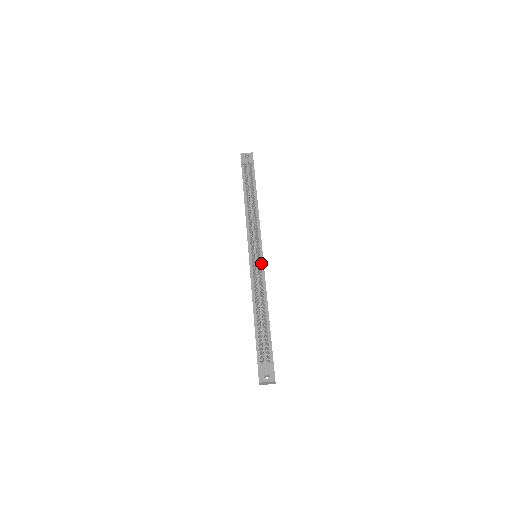
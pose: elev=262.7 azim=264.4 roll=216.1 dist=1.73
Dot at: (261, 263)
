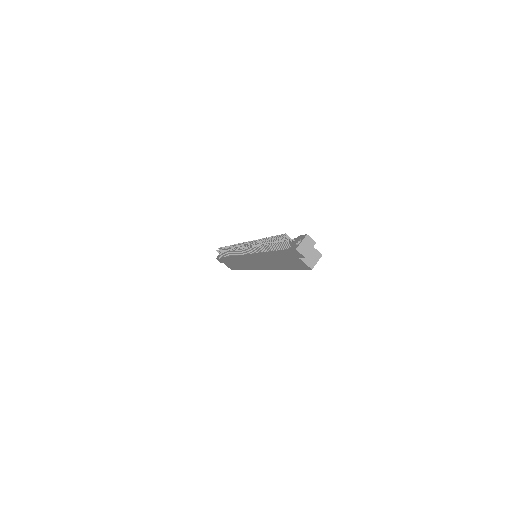
Dot at: occluded
